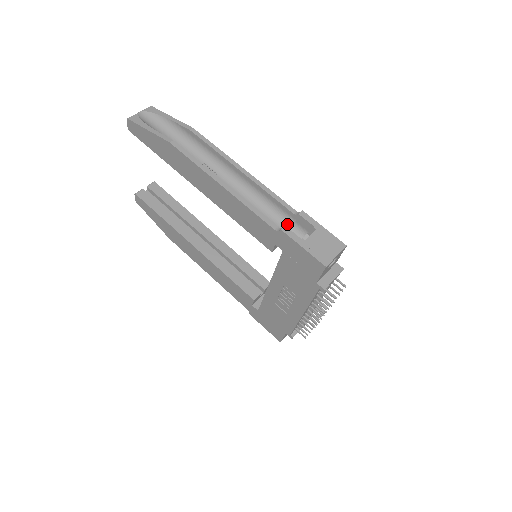
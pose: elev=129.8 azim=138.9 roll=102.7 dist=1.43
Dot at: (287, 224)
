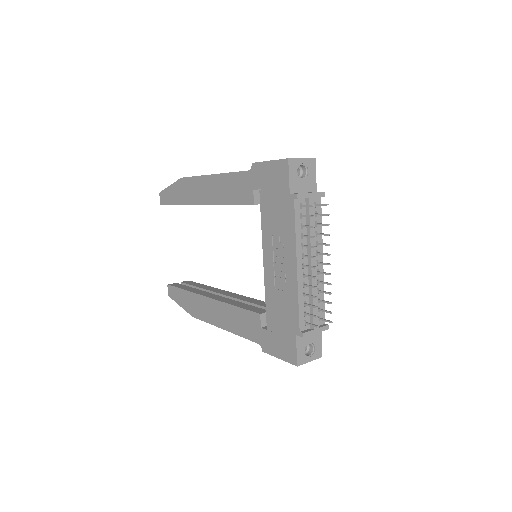
Dot at: occluded
